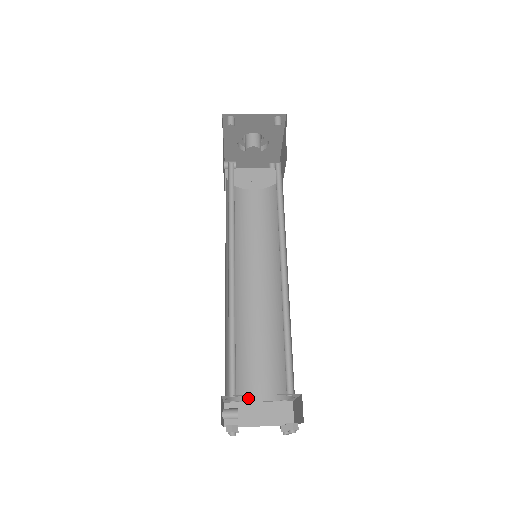
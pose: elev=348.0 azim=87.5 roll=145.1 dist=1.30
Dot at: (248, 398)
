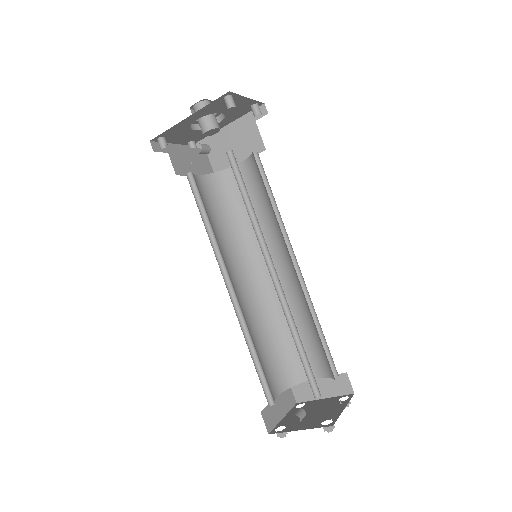
Dot at: (274, 397)
